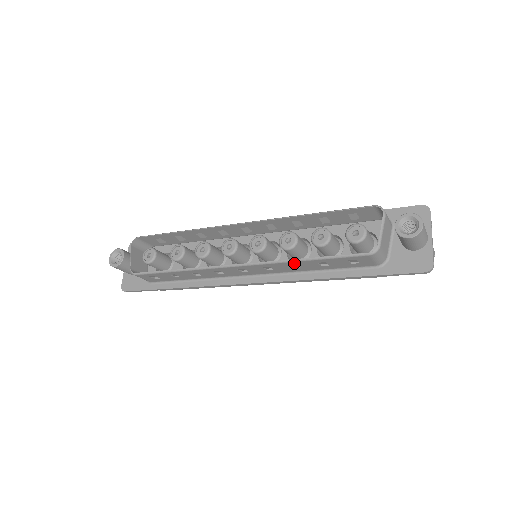
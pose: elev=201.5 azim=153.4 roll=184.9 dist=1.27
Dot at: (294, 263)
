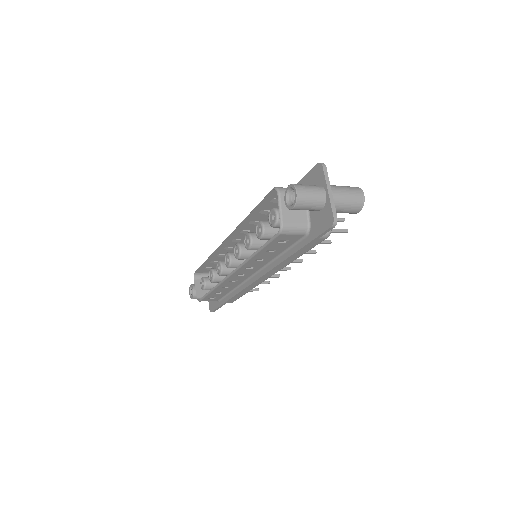
Dot at: (254, 259)
